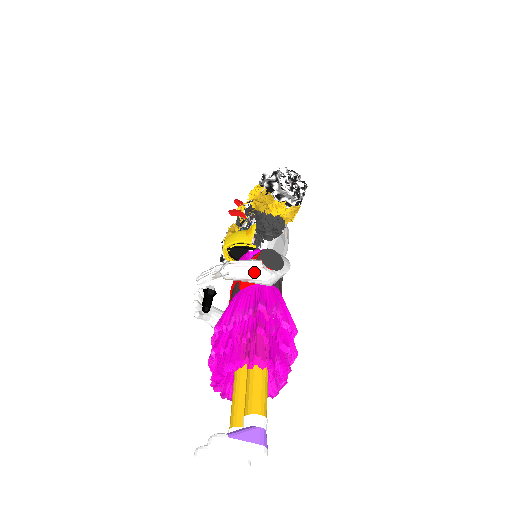
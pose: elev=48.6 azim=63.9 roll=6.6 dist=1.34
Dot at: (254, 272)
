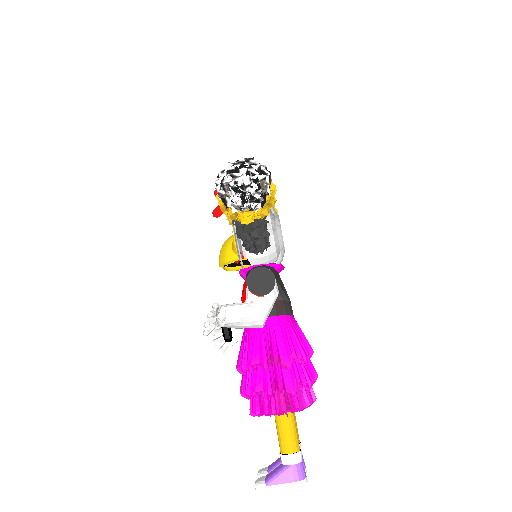
Dot at: (246, 308)
